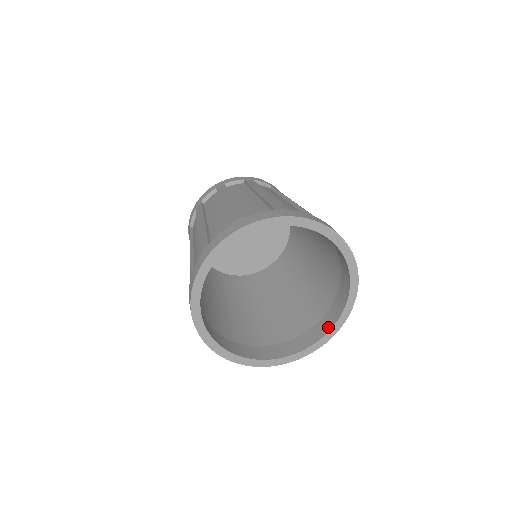
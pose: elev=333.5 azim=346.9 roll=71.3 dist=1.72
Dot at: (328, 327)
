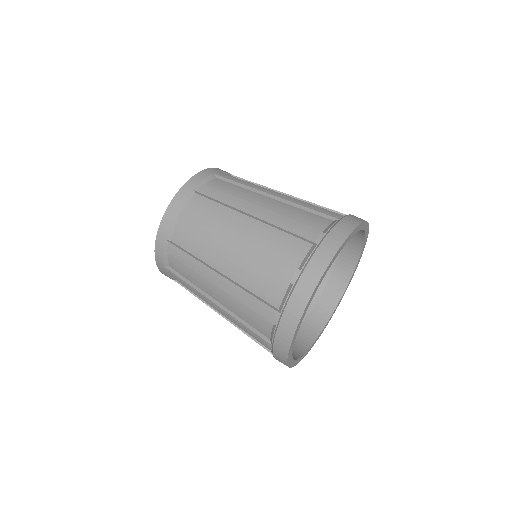
Dot at: (358, 248)
